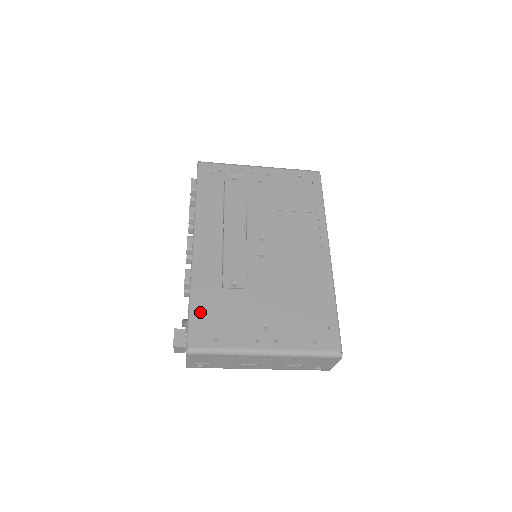
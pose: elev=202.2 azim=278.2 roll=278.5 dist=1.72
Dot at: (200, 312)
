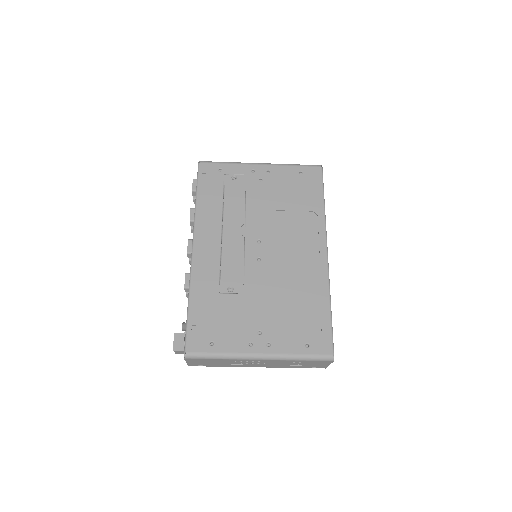
Dot at: (197, 318)
